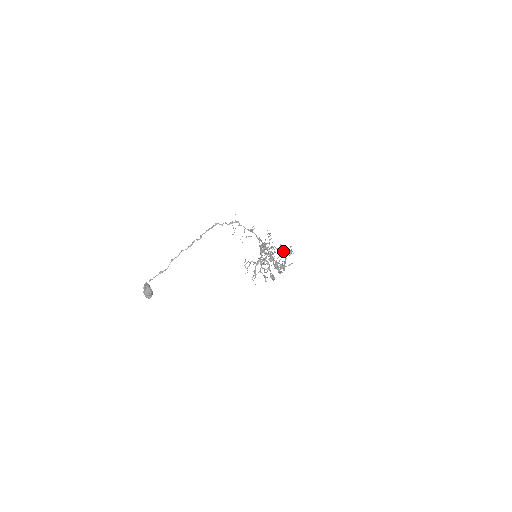
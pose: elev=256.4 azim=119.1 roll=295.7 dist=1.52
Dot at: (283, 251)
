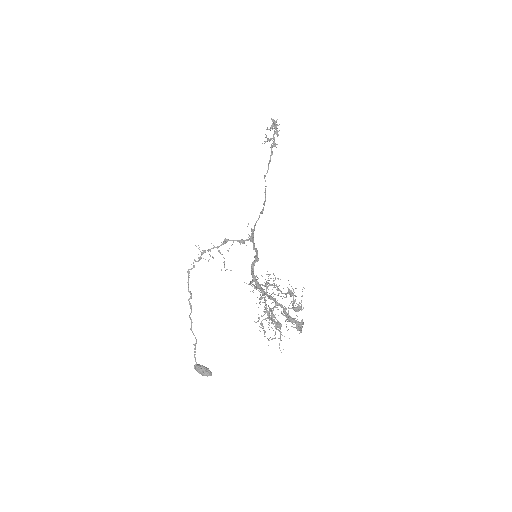
Dot at: occluded
